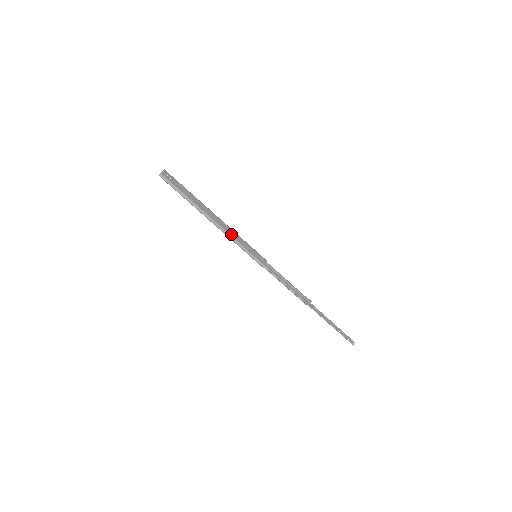
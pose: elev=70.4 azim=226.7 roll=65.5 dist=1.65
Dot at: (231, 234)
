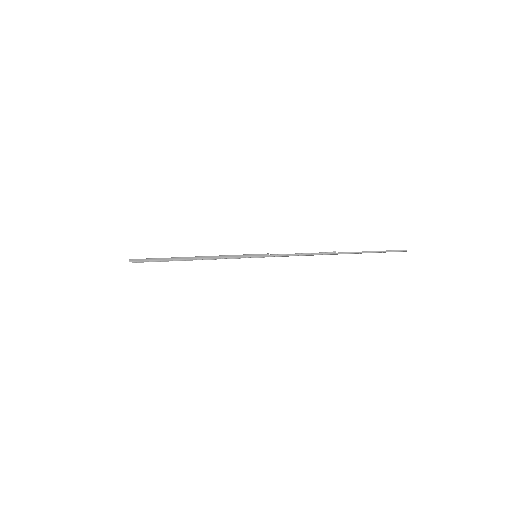
Dot at: (221, 256)
